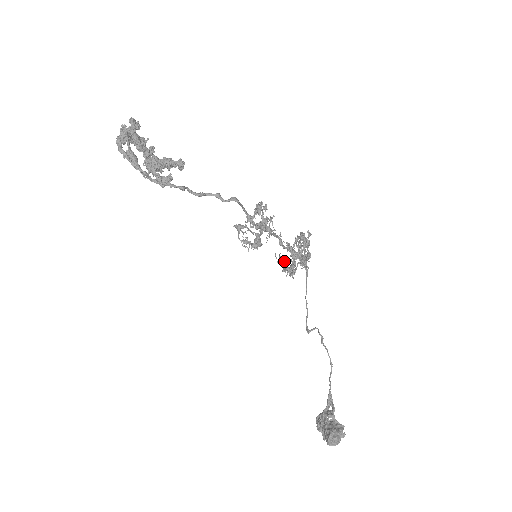
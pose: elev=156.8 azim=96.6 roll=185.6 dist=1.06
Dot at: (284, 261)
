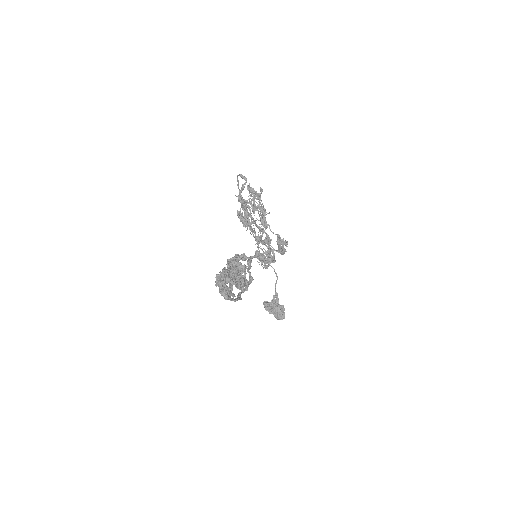
Dot at: occluded
